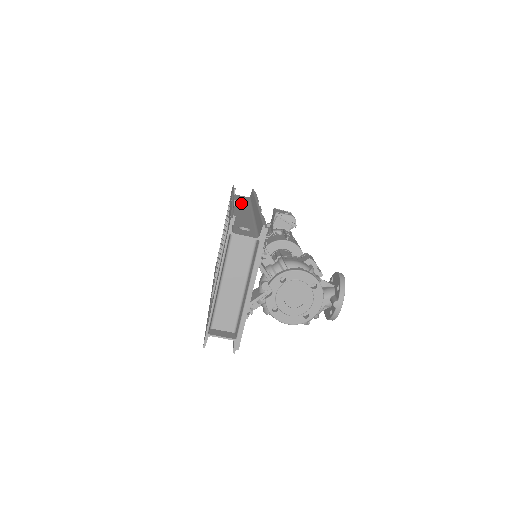
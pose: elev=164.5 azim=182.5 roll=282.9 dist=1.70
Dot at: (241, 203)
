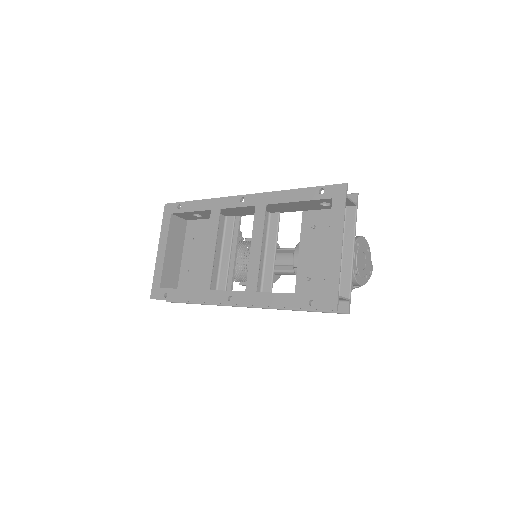
Dot at: occluded
